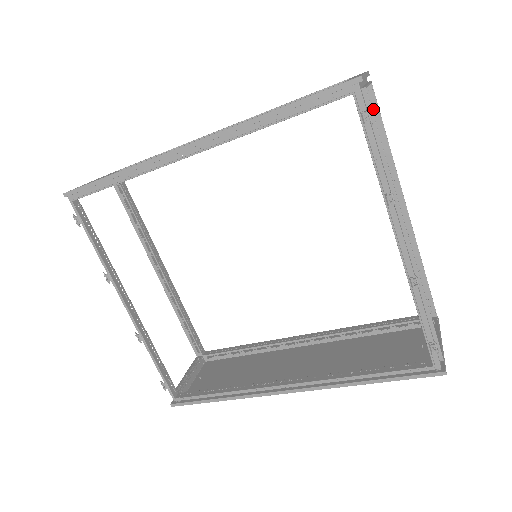
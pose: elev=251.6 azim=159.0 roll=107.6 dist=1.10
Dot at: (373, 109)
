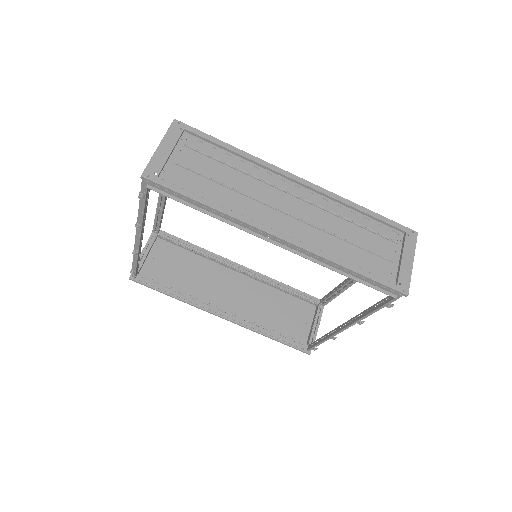
Dot at: occluded
